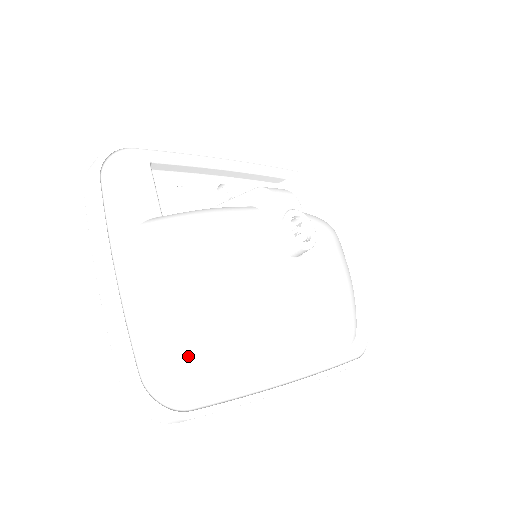
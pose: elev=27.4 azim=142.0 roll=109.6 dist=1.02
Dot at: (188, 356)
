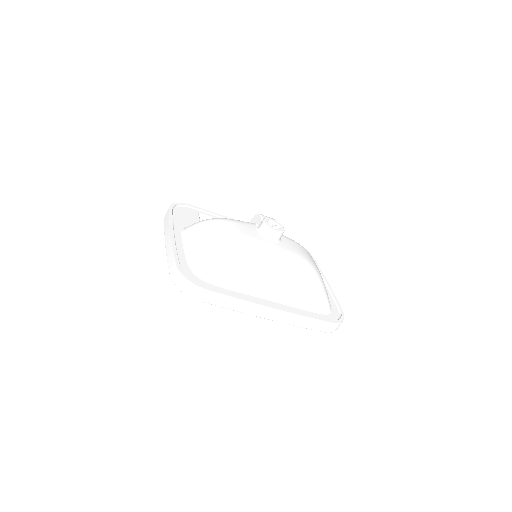
Dot at: (206, 262)
